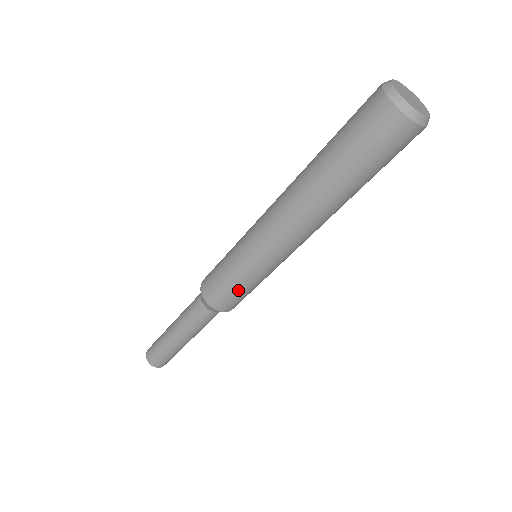
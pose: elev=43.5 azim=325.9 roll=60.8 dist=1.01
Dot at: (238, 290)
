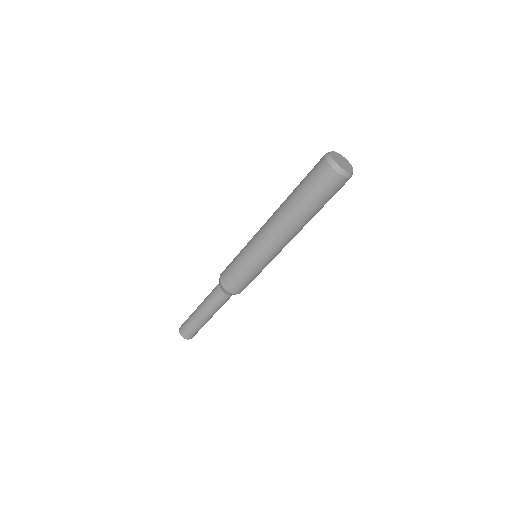
Dot at: (246, 279)
